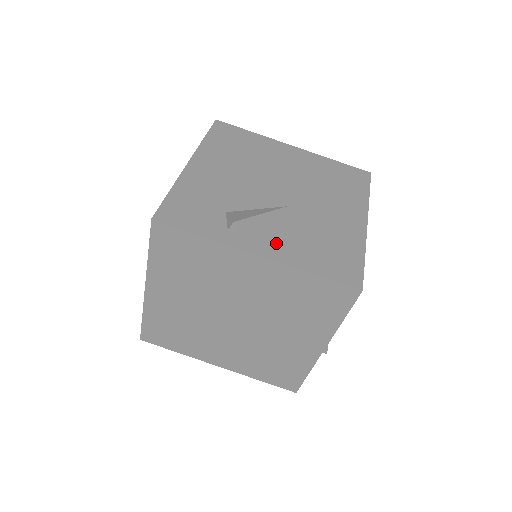
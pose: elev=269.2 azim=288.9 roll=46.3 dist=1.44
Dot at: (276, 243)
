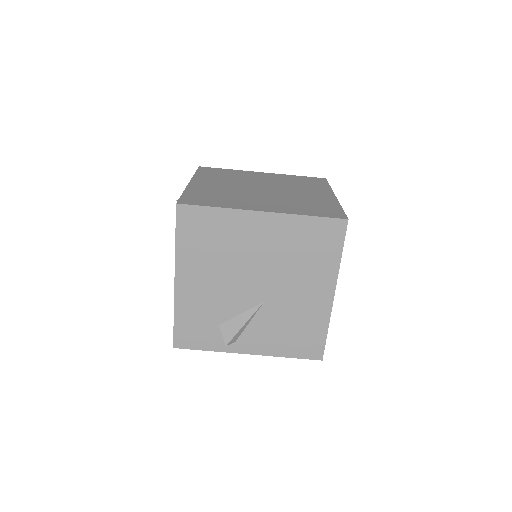
Dot at: (260, 341)
